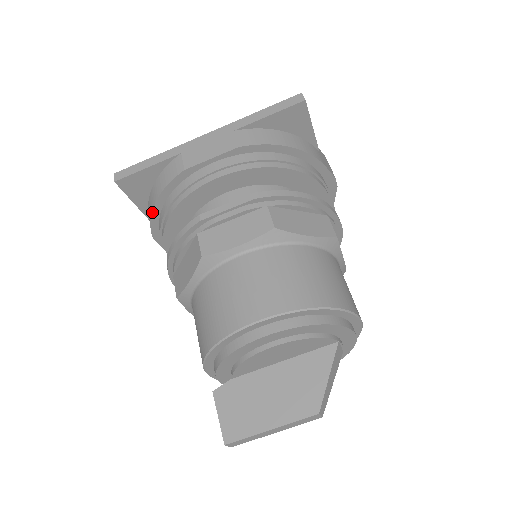
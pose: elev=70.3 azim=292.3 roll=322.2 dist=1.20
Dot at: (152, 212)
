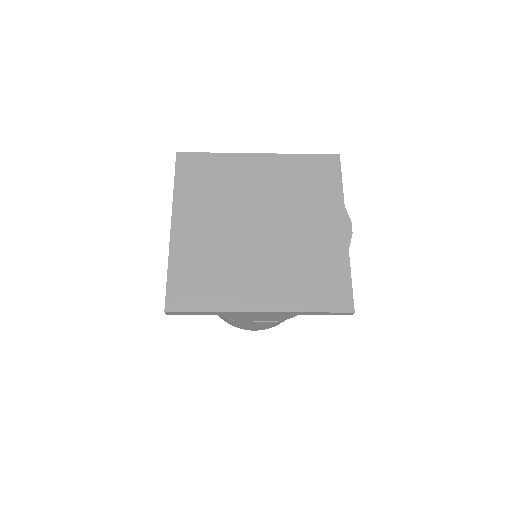
Dot at: occluded
